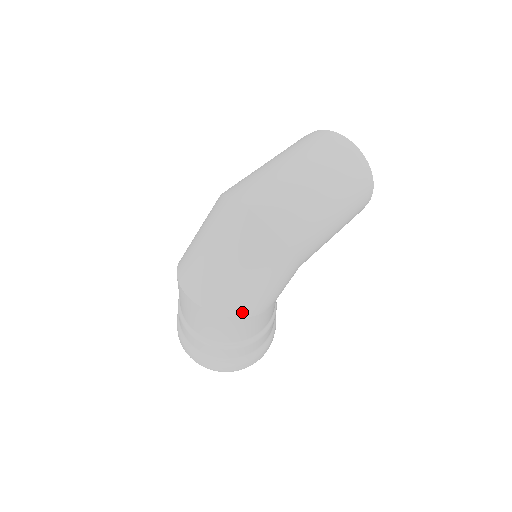
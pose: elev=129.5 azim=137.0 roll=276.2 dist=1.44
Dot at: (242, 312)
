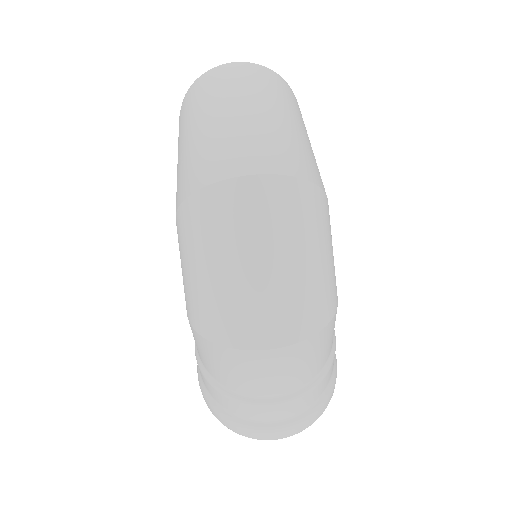
Dot at: (330, 308)
